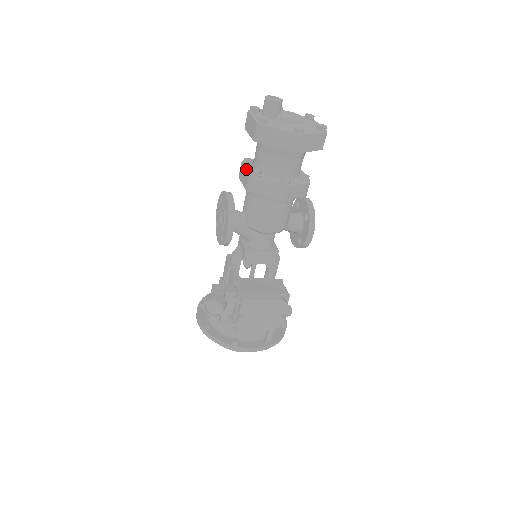
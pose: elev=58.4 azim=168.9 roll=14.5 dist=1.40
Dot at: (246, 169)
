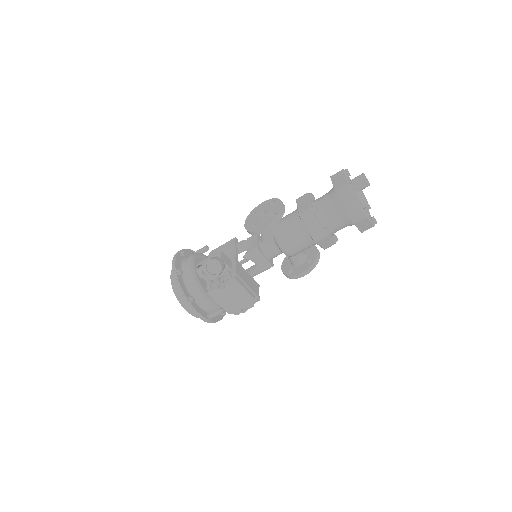
Dot at: (310, 201)
